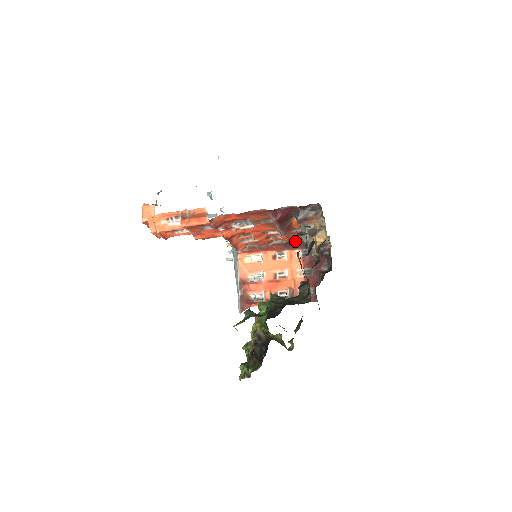
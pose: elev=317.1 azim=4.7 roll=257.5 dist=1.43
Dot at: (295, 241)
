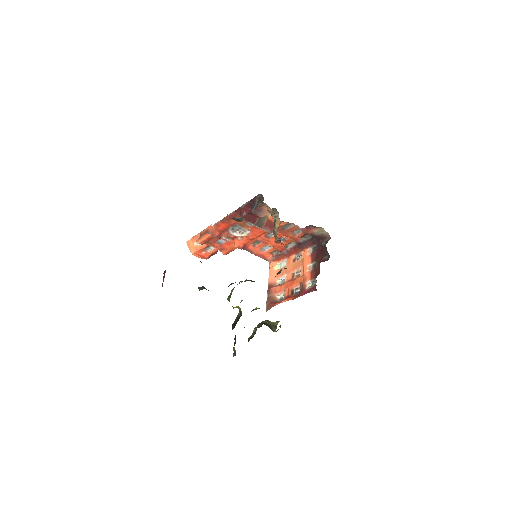
Dot at: (303, 240)
